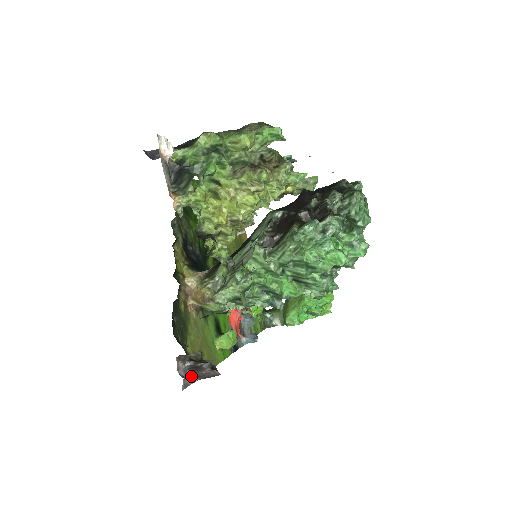
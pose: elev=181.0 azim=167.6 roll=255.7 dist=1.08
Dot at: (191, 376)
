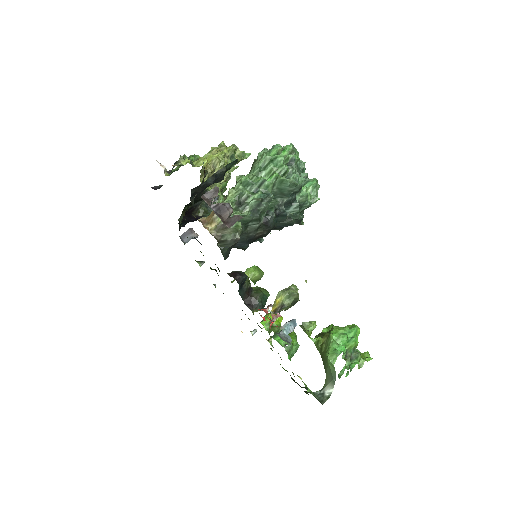
Dot at: occluded
